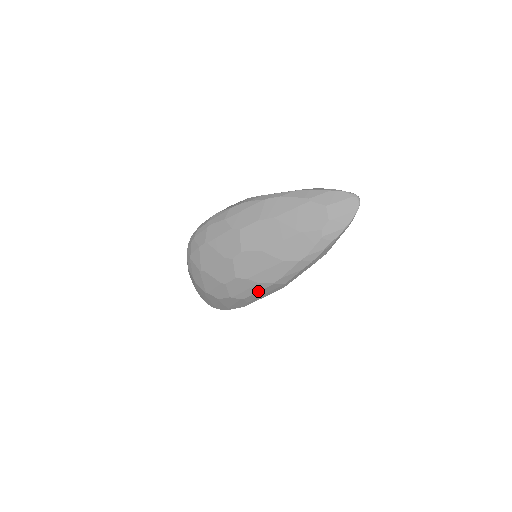
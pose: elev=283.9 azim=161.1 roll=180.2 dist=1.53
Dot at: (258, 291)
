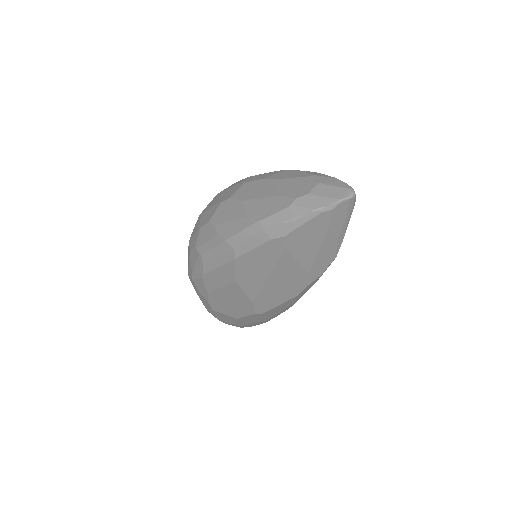
Dot at: (213, 247)
